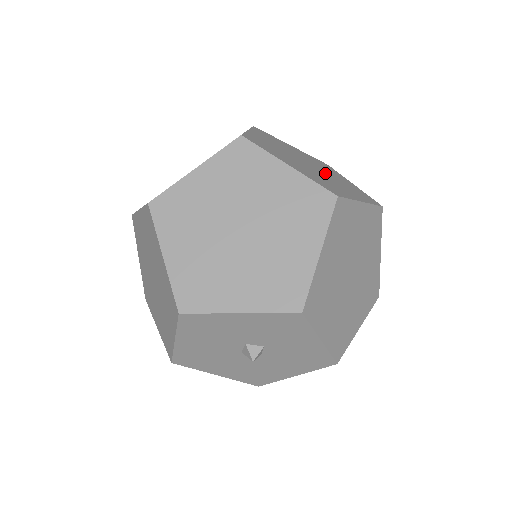
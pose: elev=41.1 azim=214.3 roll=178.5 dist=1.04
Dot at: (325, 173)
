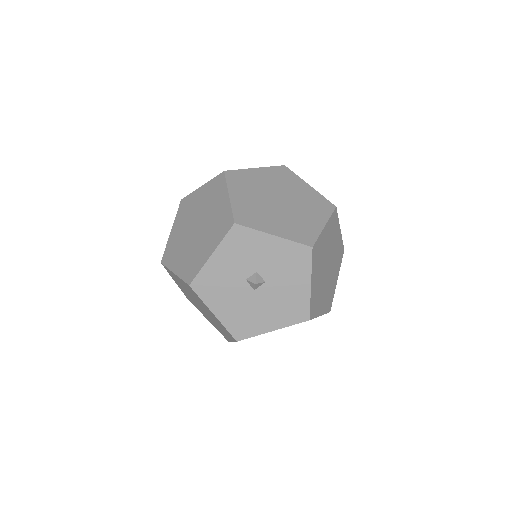
Dot at: occluded
